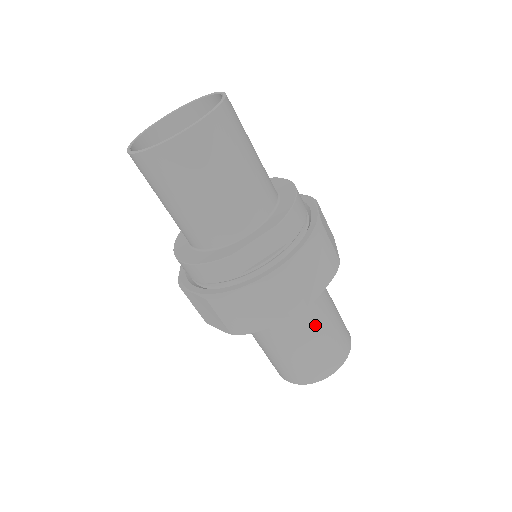
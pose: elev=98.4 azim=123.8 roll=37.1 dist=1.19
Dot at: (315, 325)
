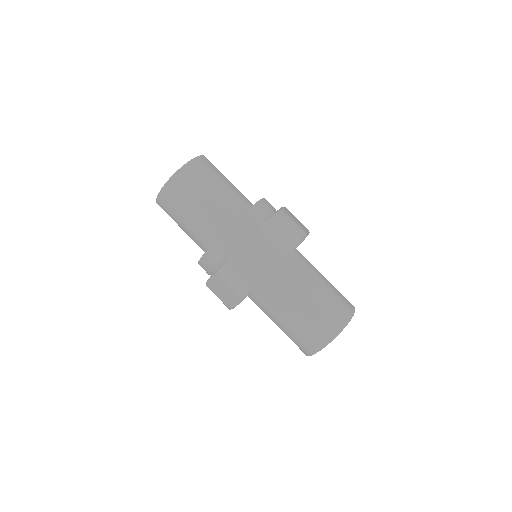
Dot at: (308, 288)
